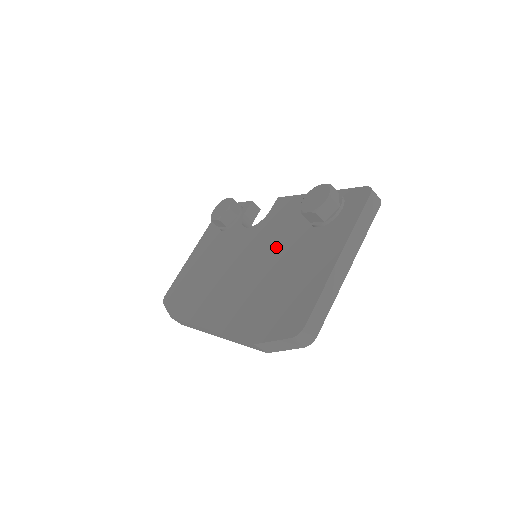
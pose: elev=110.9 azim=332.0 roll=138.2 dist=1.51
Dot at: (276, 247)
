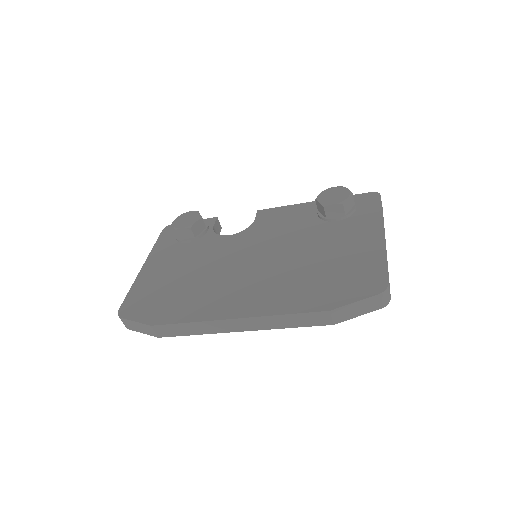
Dot at: (291, 241)
